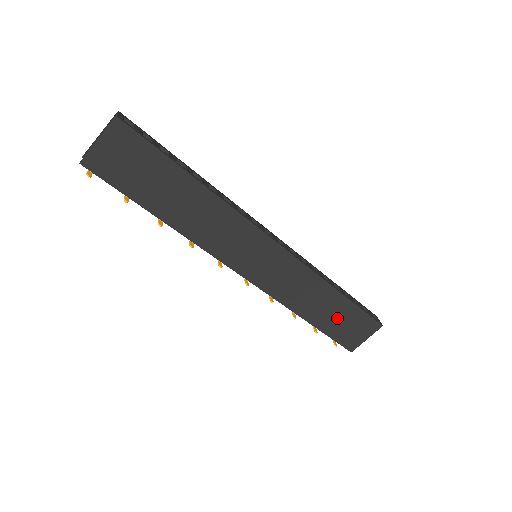
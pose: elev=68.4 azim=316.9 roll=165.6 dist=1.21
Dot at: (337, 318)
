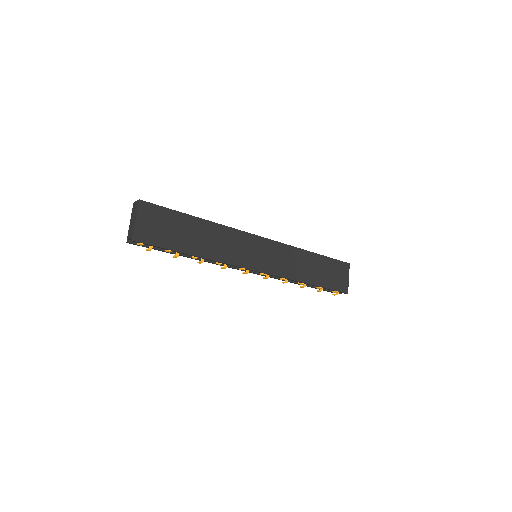
Dot at: (324, 272)
